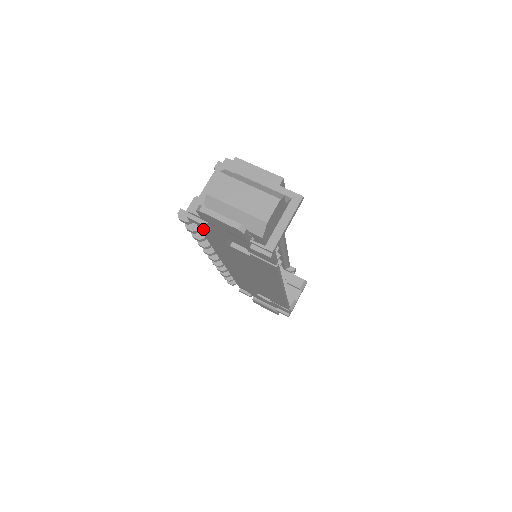
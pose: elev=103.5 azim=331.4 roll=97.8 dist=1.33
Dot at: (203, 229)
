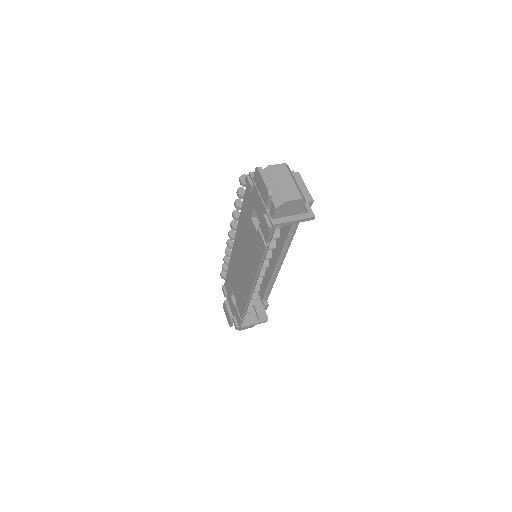
Dot at: (246, 195)
